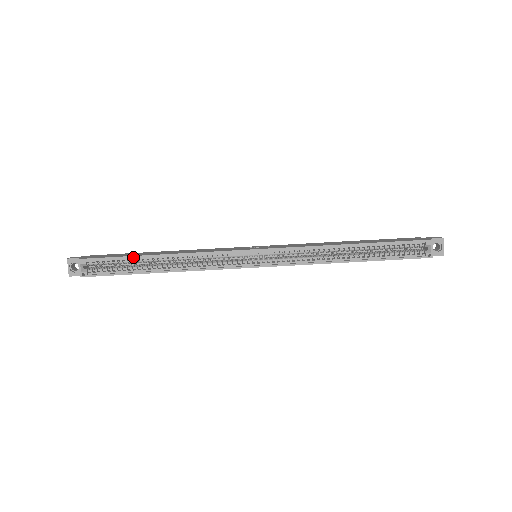
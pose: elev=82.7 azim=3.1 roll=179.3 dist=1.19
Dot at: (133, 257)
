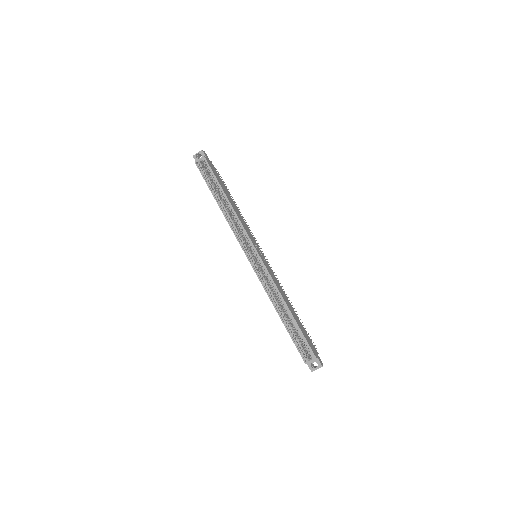
Dot at: (219, 185)
